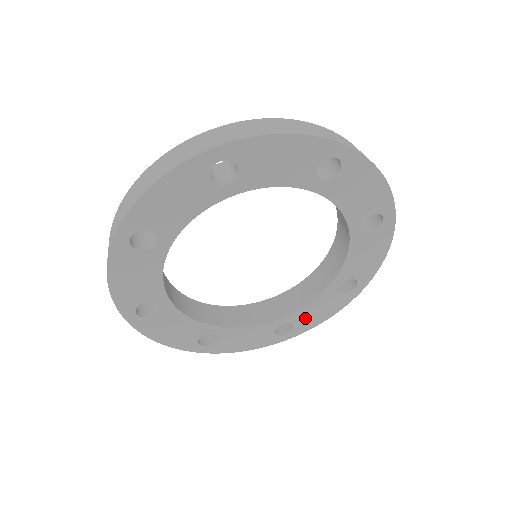
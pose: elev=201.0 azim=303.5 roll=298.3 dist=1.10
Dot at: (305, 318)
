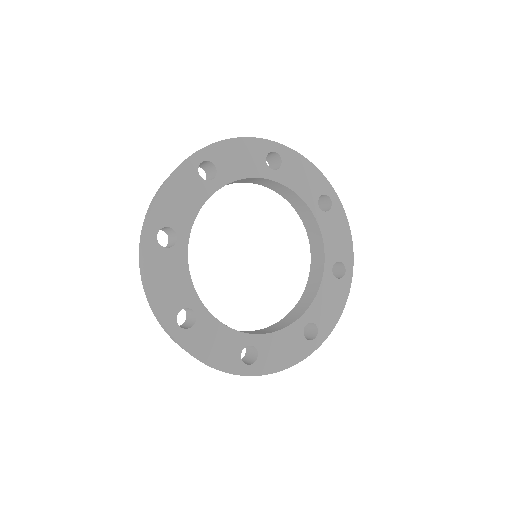
Dot at: (322, 314)
